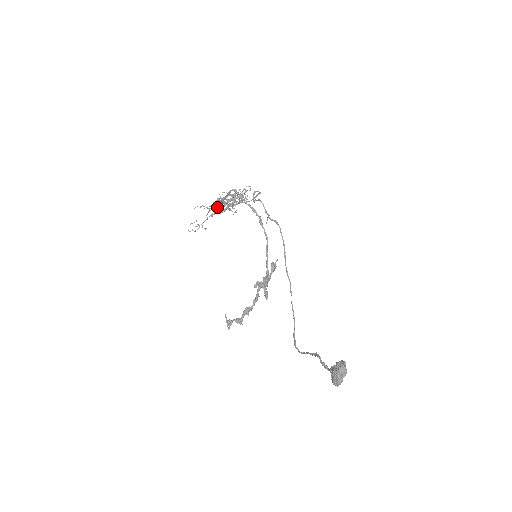
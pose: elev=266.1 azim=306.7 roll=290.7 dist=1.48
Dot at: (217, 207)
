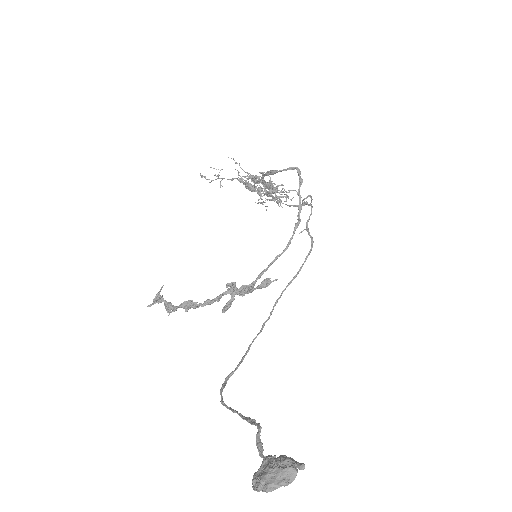
Dot at: (248, 182)
